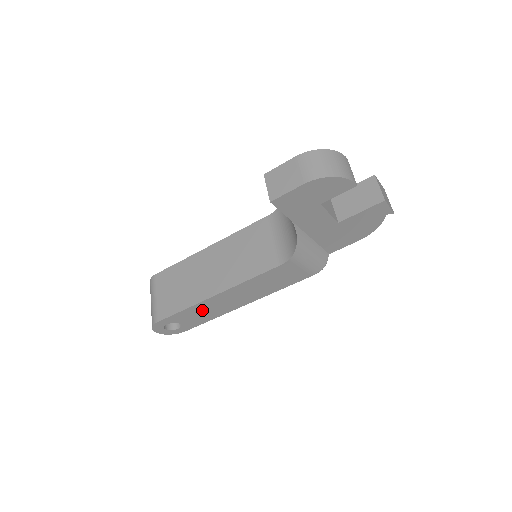
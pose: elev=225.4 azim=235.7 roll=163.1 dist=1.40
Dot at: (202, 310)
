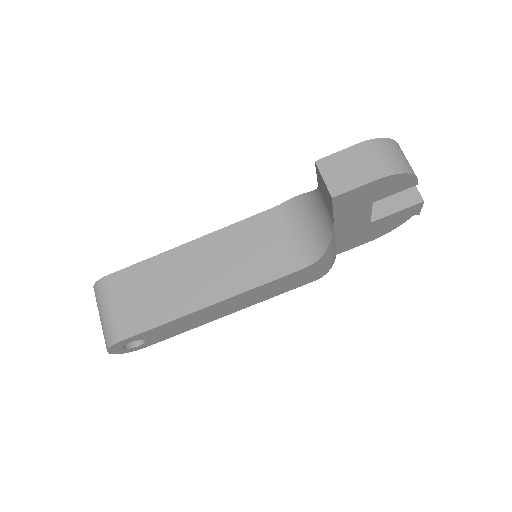
Dot at: (182, 323)
